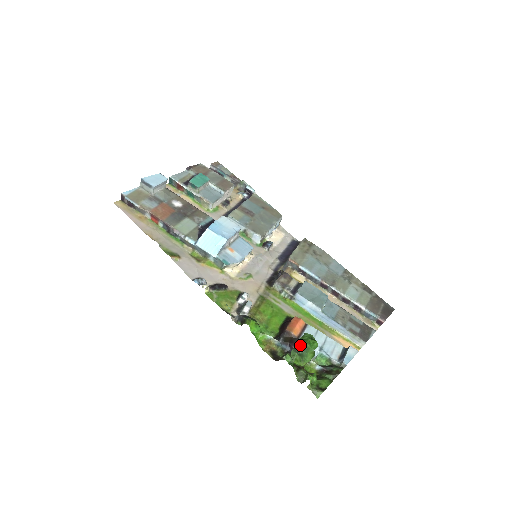
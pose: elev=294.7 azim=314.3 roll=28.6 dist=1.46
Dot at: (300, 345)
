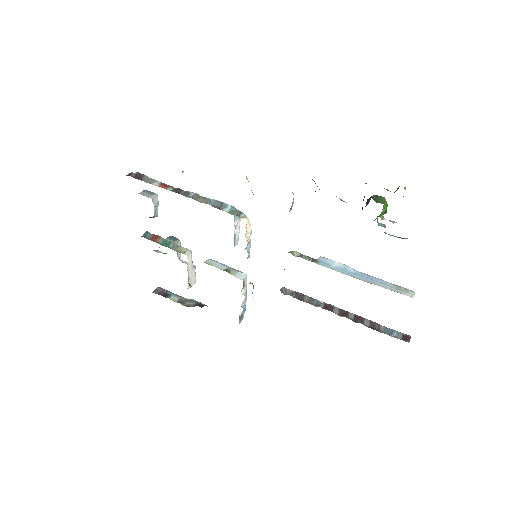
Dot at: (371, 196)
